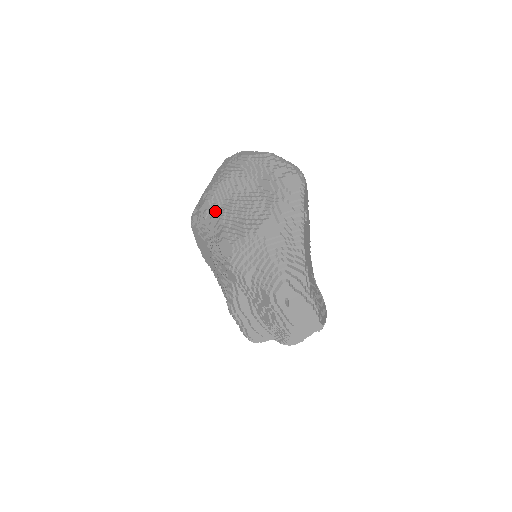
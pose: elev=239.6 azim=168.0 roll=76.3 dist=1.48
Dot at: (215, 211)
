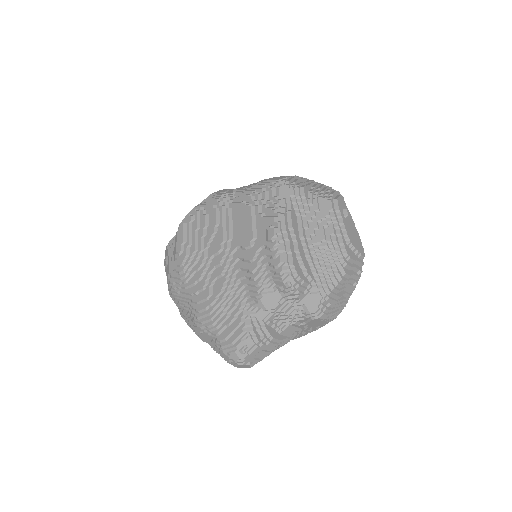
Dot at: occluded
